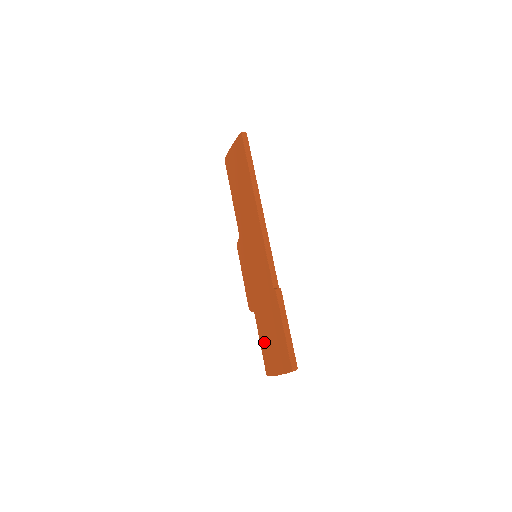
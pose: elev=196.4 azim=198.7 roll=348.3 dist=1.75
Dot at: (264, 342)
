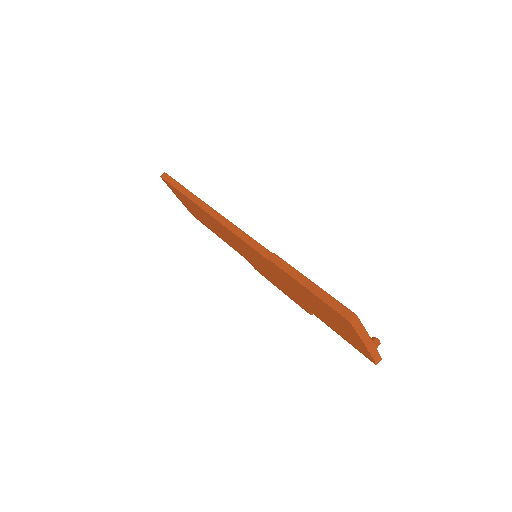
Dot at: (336, 330)
